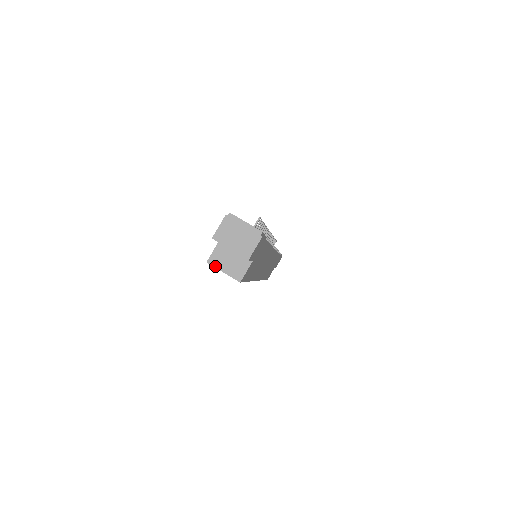
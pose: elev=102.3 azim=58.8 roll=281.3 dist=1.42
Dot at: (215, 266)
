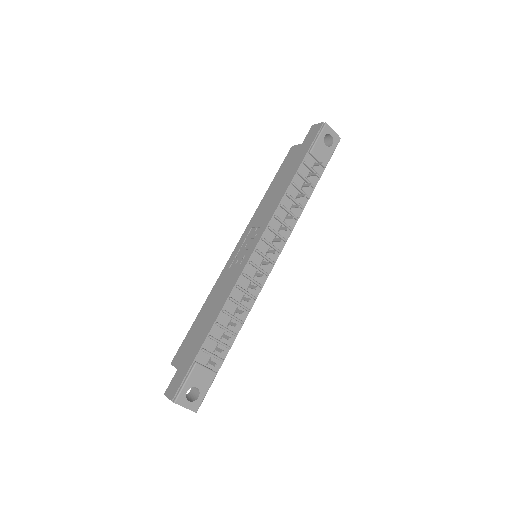
Dot at: occluded
